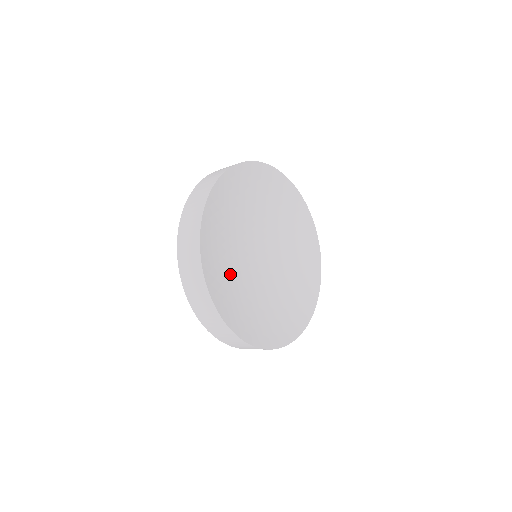
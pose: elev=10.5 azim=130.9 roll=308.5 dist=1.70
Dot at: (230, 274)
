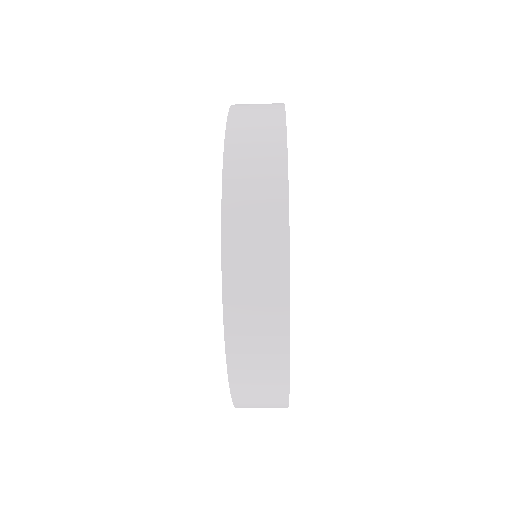
Dot at: occluded
